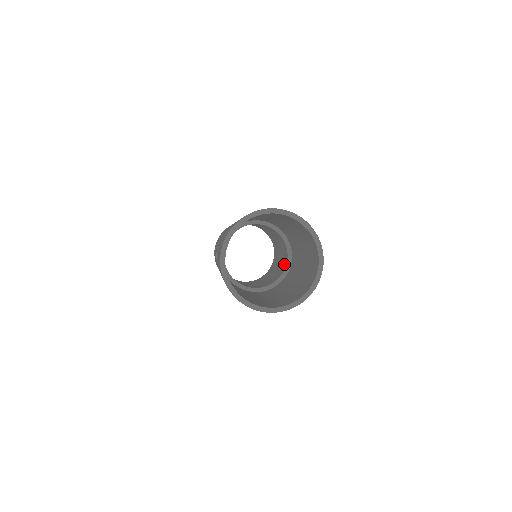
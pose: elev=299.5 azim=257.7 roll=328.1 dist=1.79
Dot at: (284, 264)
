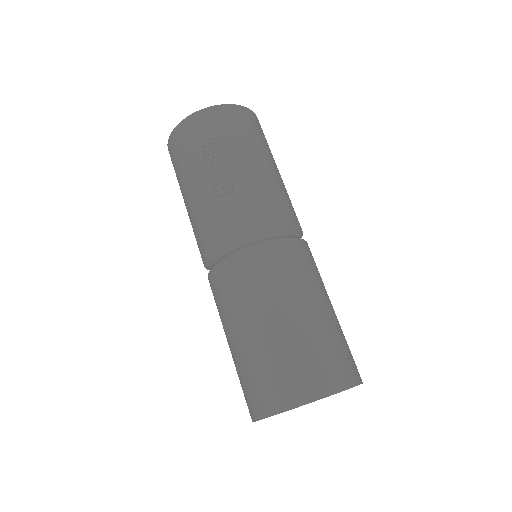
Dot at: occluded
